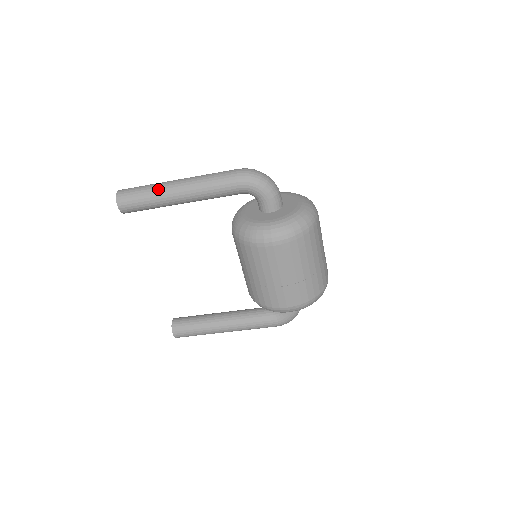
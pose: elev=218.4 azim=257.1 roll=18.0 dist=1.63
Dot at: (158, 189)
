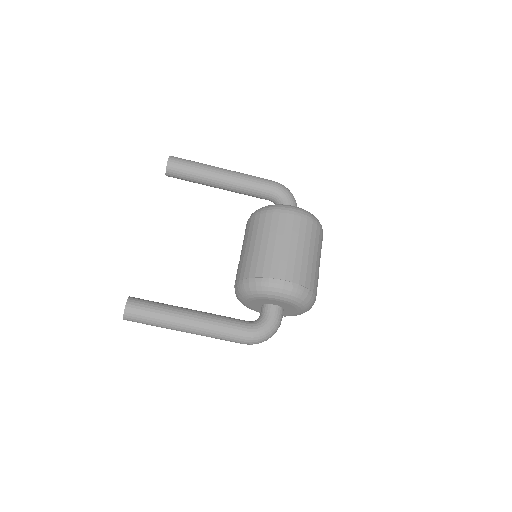
Dot at: occluded
